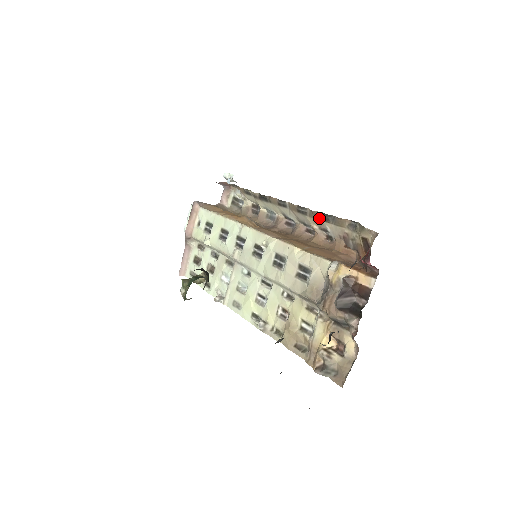
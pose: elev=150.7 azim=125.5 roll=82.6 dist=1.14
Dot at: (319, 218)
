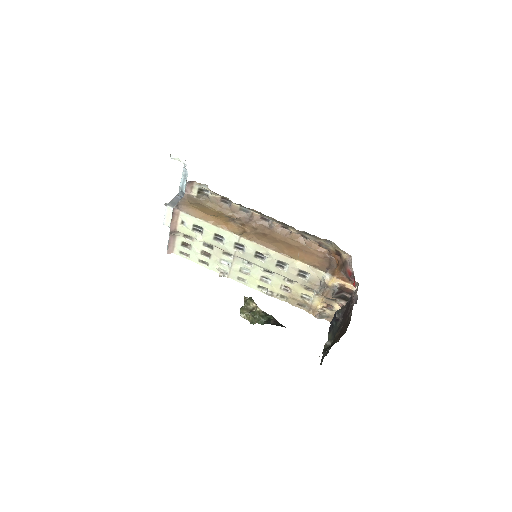
Dot at: (300, 232)
